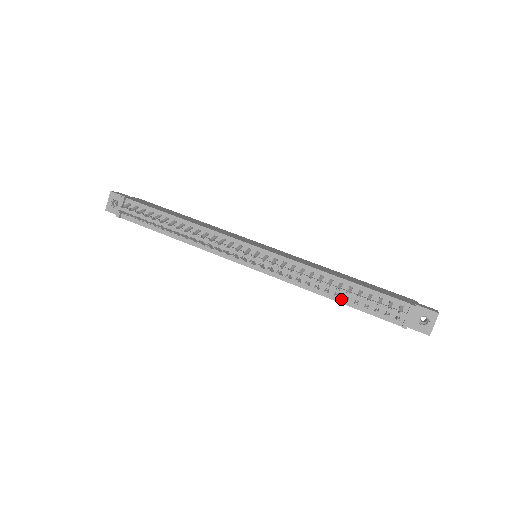
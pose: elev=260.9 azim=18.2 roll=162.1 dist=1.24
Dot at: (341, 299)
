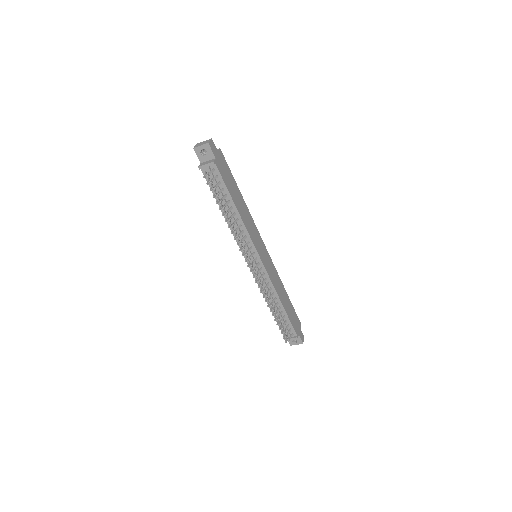
Dot at: occluded
